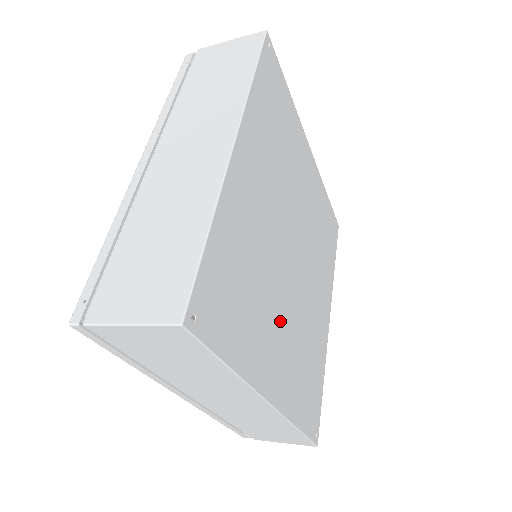
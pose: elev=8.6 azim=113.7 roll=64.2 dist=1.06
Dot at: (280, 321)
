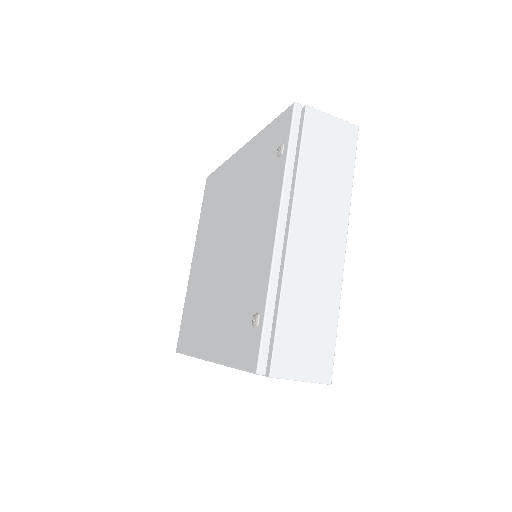
Dot at: occluded
